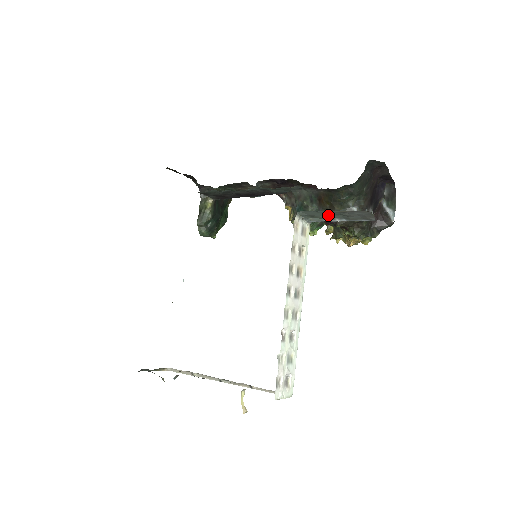
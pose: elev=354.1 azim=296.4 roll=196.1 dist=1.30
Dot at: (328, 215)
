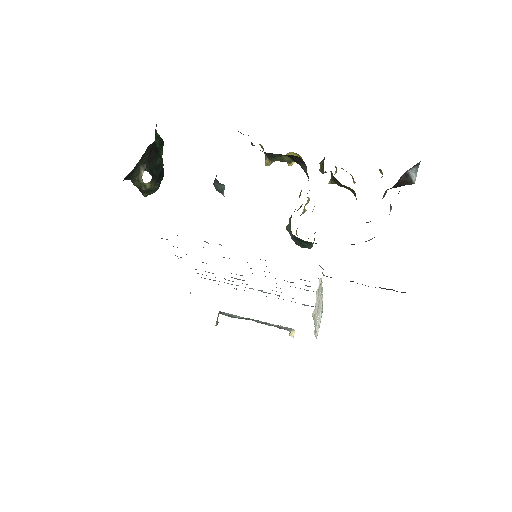
Dot at: occluded
